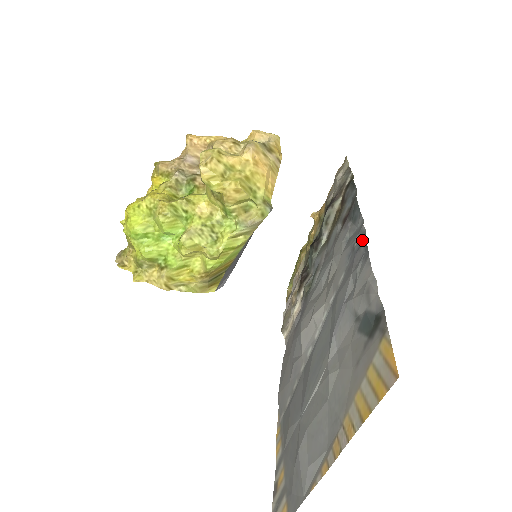
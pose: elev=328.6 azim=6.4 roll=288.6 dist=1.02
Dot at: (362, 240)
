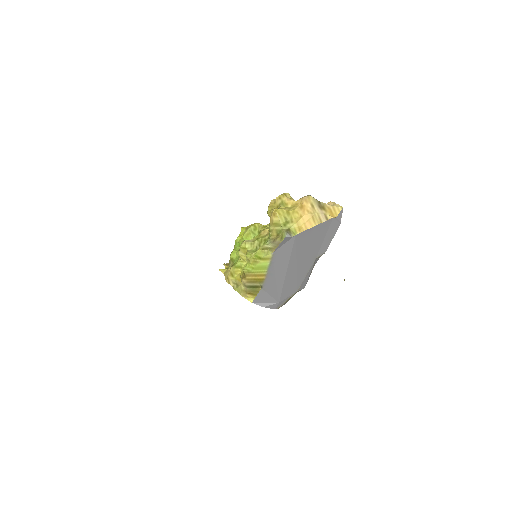
Dot at: occluded
